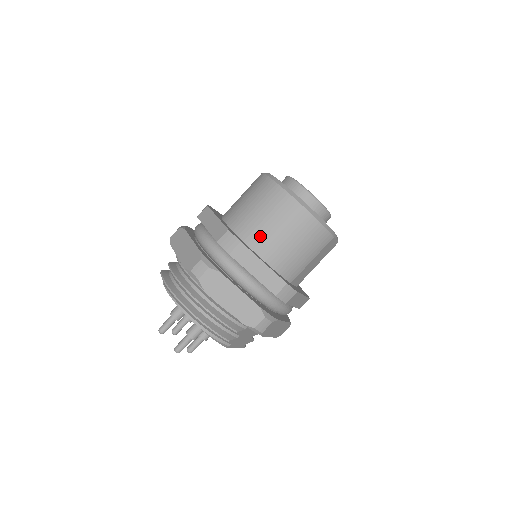
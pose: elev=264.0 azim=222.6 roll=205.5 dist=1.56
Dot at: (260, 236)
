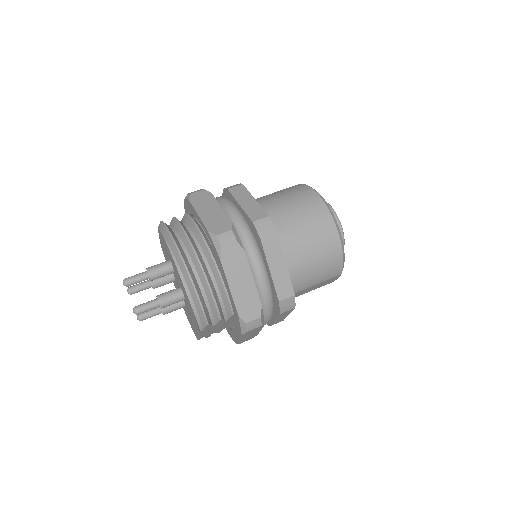
Dot at: (289, 238)
